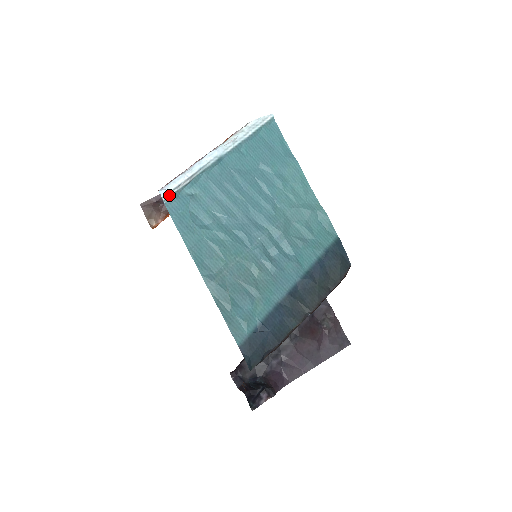
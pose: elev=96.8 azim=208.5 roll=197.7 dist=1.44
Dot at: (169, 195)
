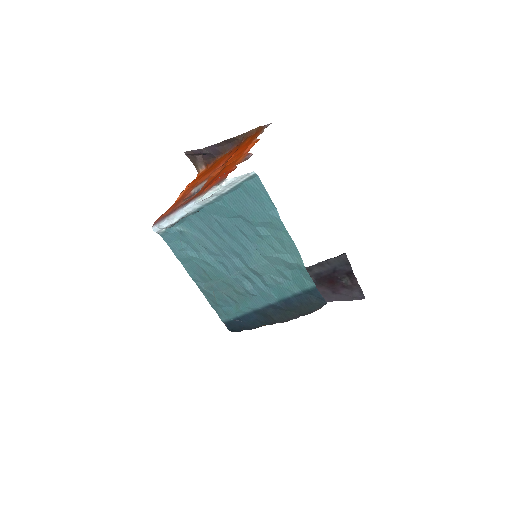
Dot at: (161, 231)
